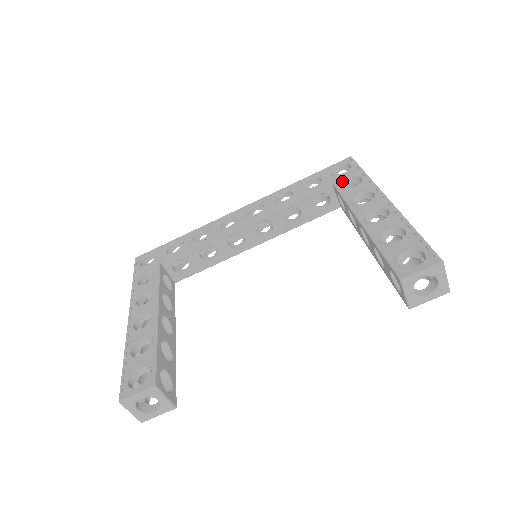
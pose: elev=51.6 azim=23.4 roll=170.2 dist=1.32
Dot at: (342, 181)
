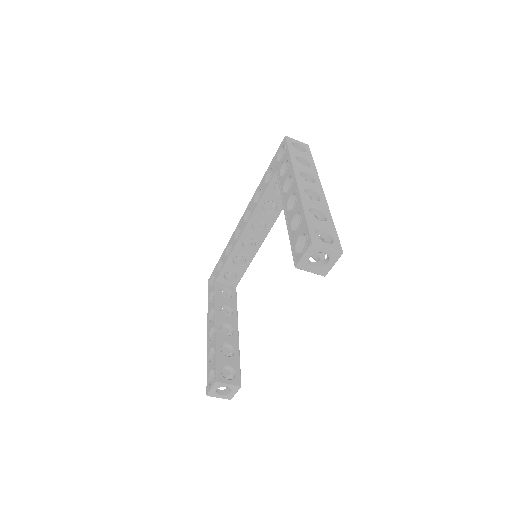
Dot at: (279, 169)
